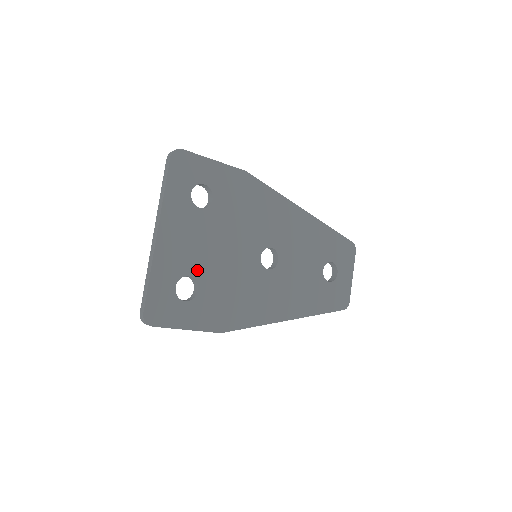
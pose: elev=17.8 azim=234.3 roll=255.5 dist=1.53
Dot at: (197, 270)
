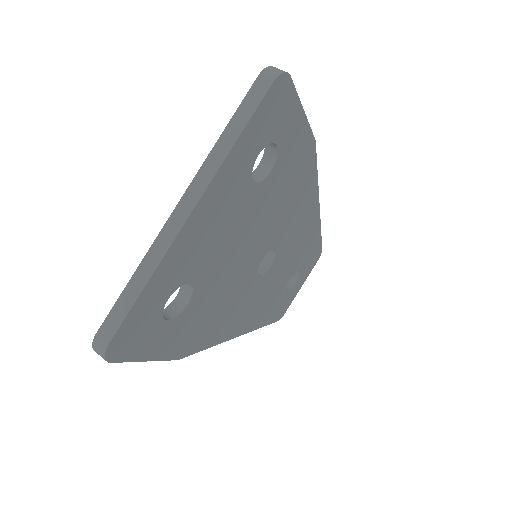
Dot at: (202, 275)
